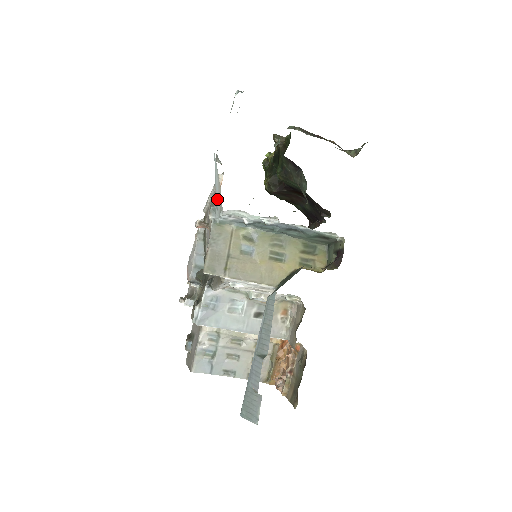
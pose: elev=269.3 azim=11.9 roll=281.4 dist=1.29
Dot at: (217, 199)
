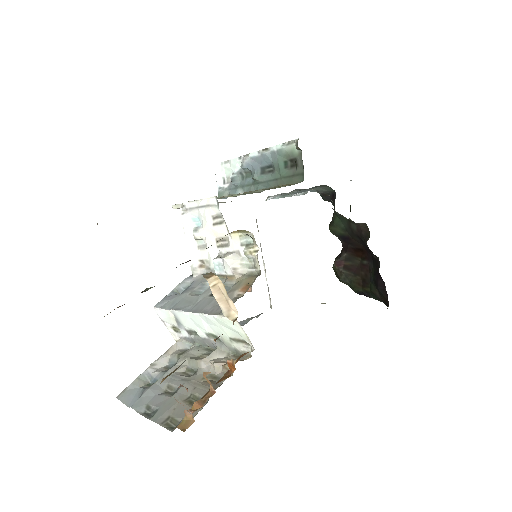
Dot at: occluded
